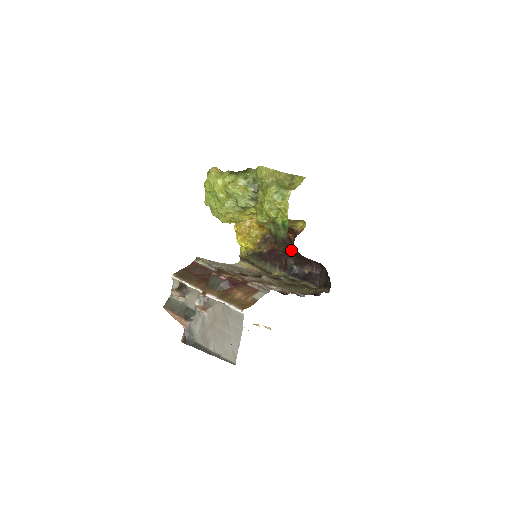
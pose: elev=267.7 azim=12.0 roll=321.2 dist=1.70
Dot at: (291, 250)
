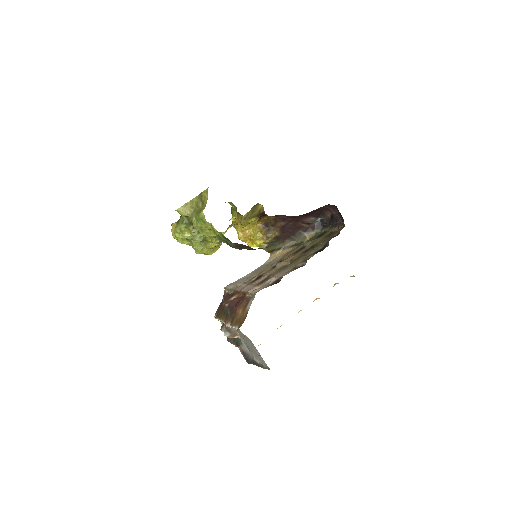
Dot at: (250, 248)
